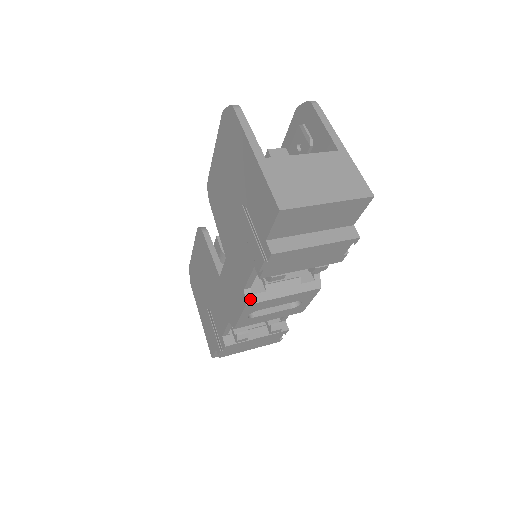
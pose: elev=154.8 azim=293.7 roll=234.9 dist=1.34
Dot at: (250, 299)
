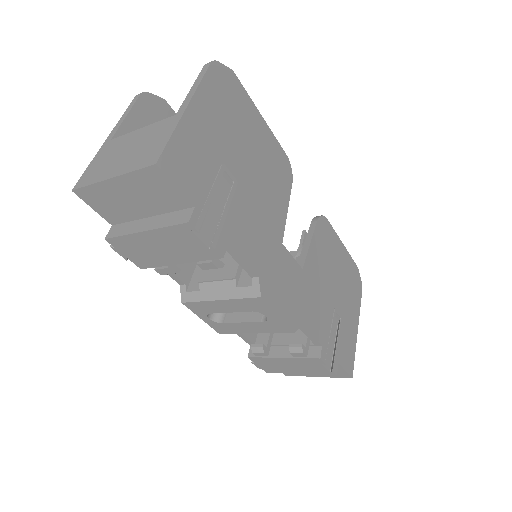
Dot at: (185, 297)
